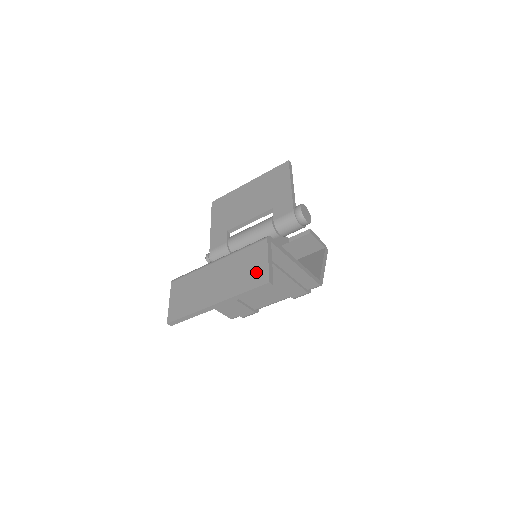
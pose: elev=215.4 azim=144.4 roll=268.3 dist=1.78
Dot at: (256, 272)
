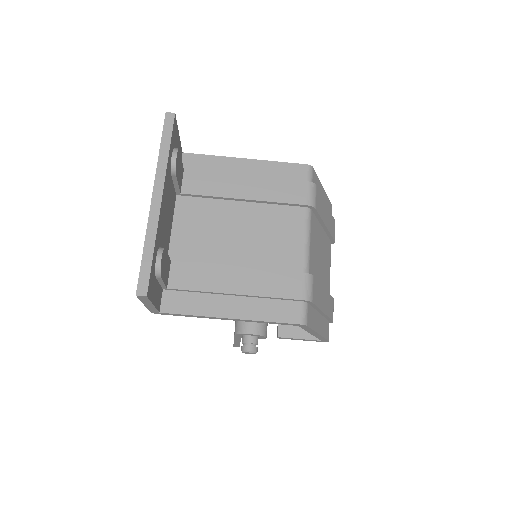
Dot at: occluded
